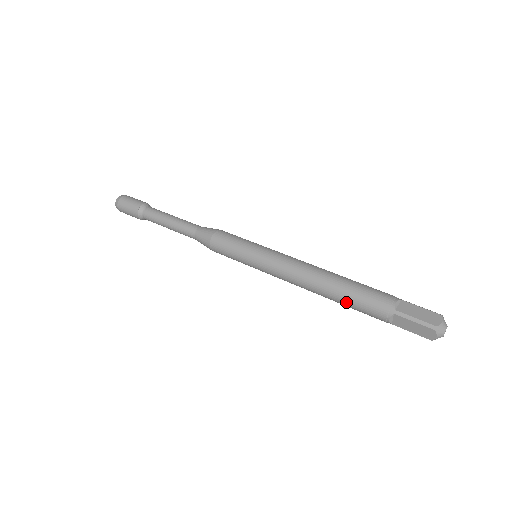
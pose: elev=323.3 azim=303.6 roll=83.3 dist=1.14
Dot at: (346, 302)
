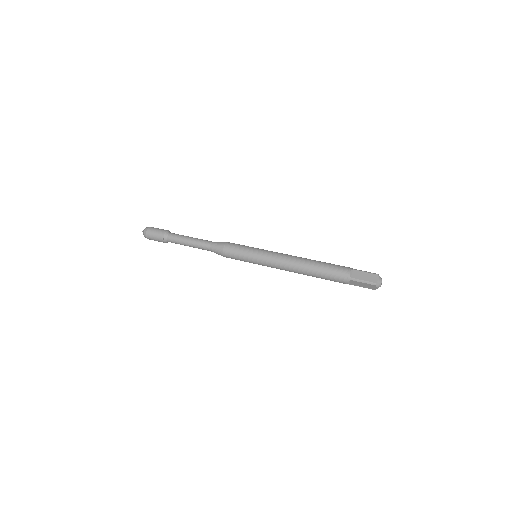
Dot at: (321, 277)
